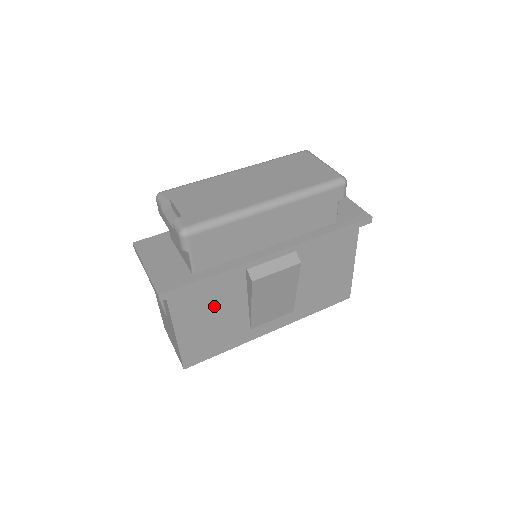
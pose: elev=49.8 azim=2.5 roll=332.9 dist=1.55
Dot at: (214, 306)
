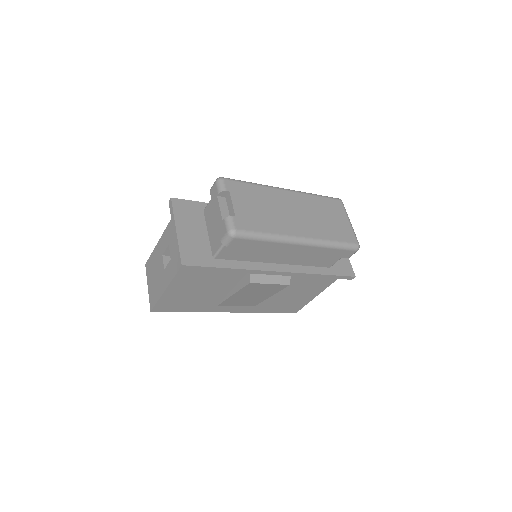
Dot at: (208, 283)
